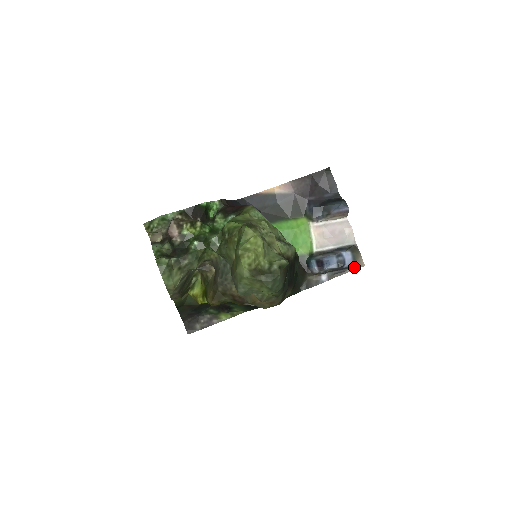
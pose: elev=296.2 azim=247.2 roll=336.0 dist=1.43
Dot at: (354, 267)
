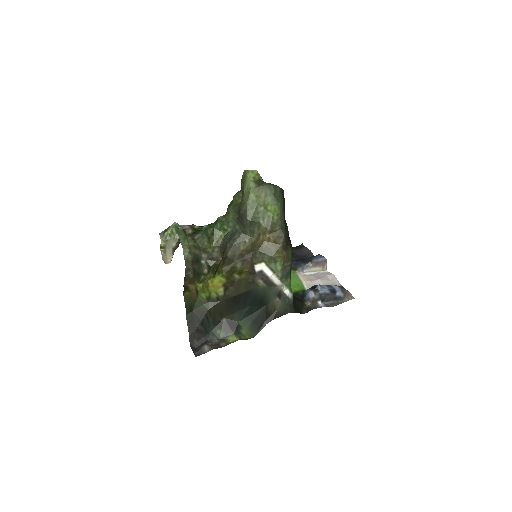
Dot at: (346, 299)
